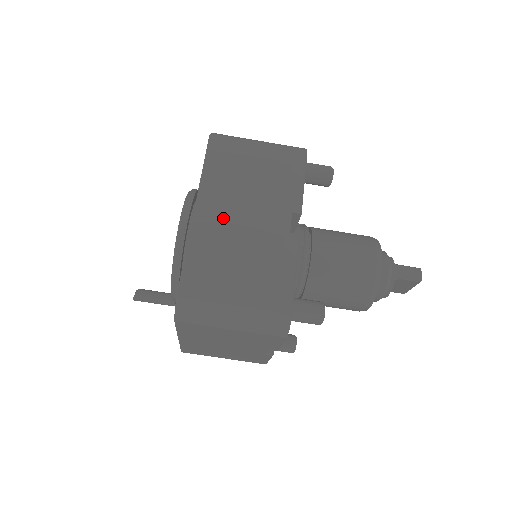
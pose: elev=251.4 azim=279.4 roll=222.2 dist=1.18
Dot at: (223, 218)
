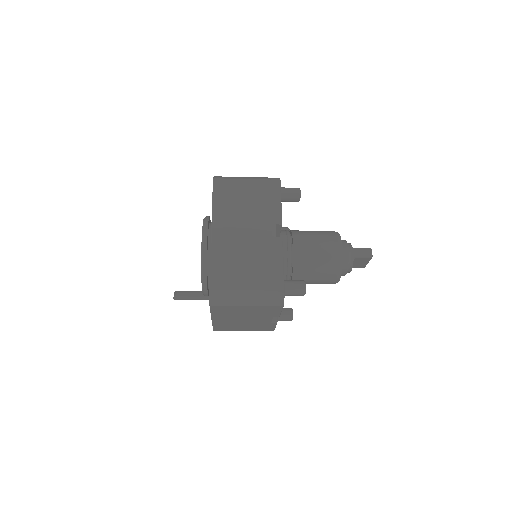
Dot at: (231, 235)
